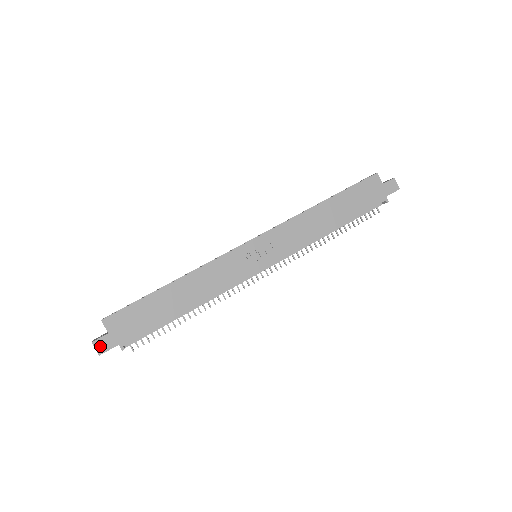
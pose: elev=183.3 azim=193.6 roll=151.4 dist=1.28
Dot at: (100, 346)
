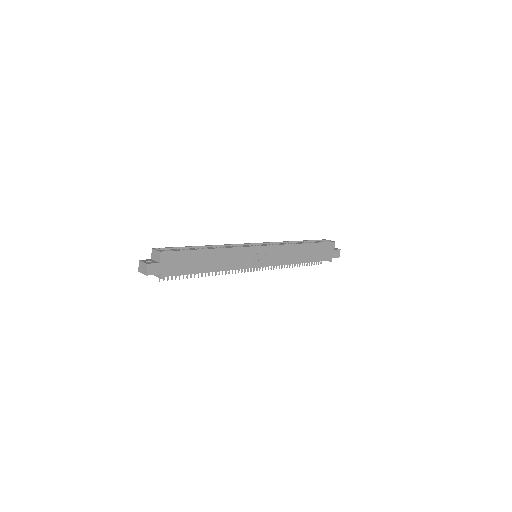
Dot at: (150, 269)
